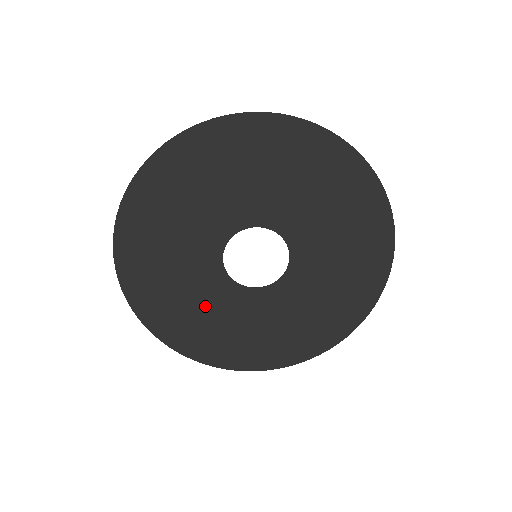
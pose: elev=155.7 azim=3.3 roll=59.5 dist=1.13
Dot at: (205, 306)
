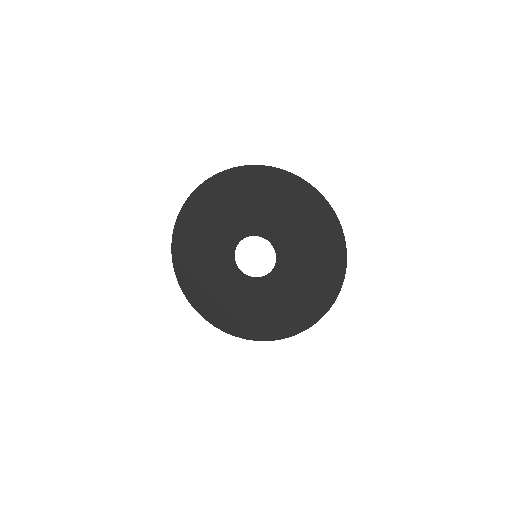
Dot at: (209, 254)
